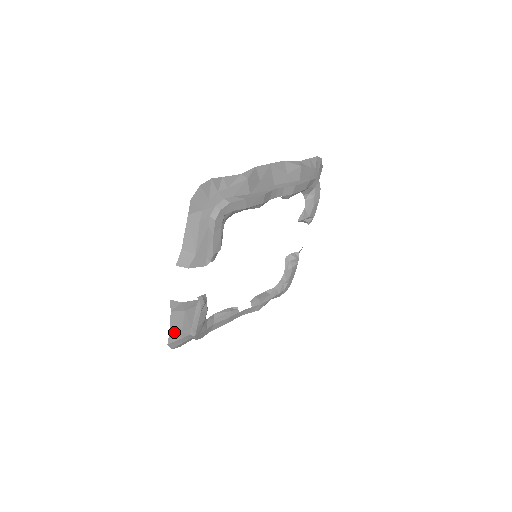
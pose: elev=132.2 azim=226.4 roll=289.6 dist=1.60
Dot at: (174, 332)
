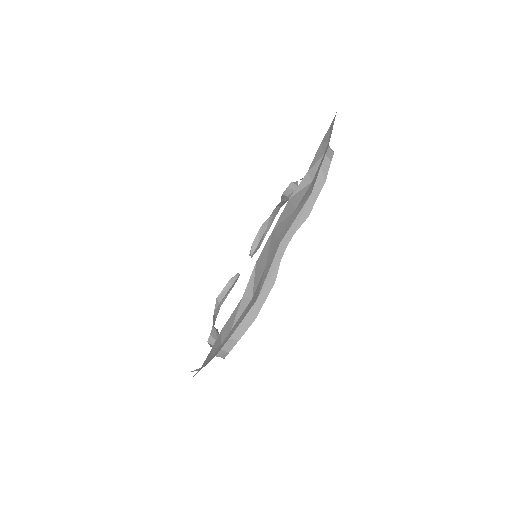
Dot at: occluded
